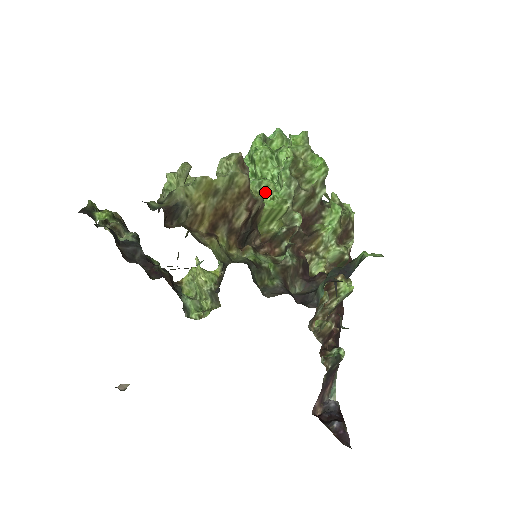
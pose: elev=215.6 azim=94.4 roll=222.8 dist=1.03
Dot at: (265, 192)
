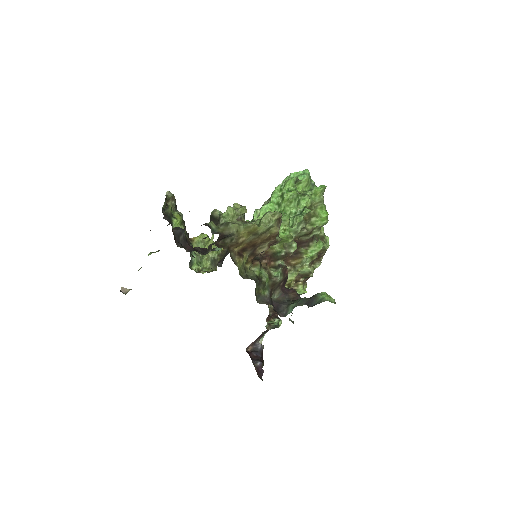
Dot at: (281, 223)
